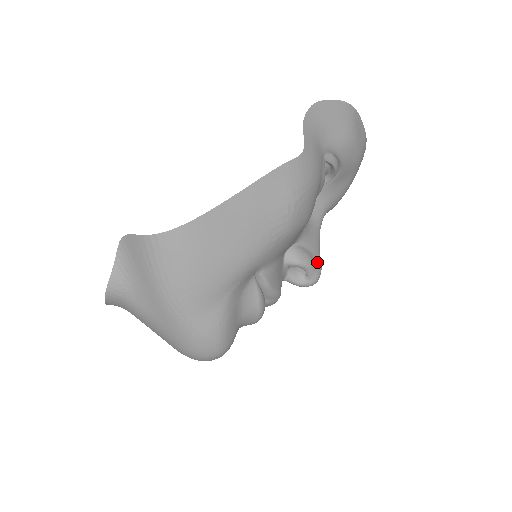
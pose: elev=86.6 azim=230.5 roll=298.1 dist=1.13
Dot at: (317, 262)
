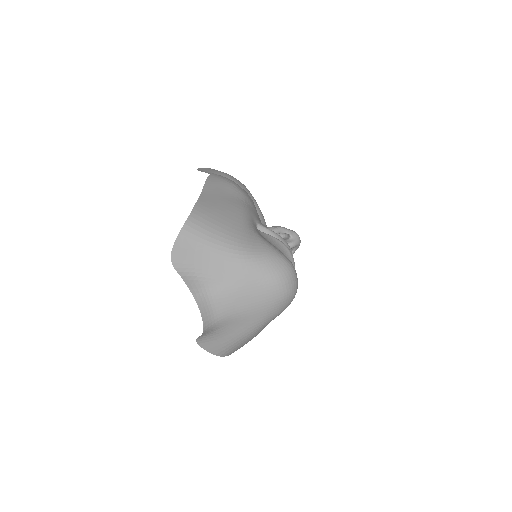
Dot at: occluded
